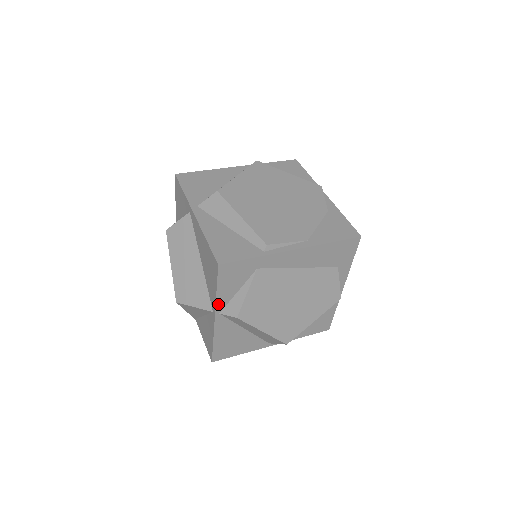
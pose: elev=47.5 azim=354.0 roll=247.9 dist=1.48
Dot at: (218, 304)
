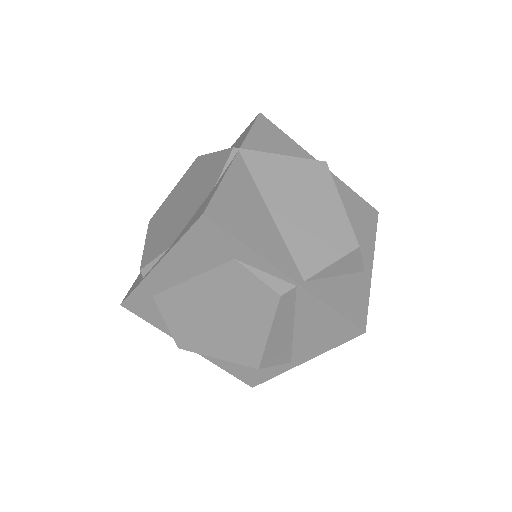
Dot at: occluded
